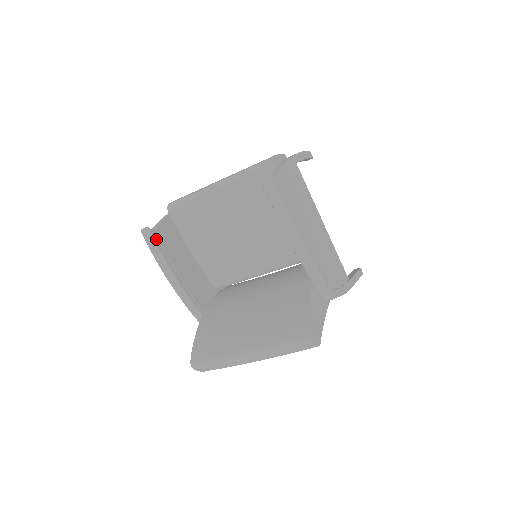
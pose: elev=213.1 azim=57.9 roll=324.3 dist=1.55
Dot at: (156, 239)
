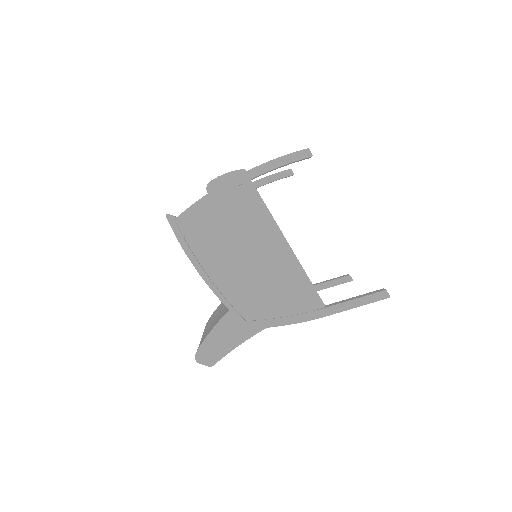
Dot at: occluded
